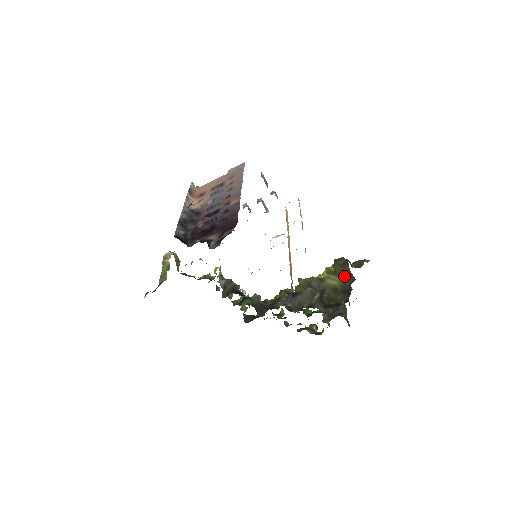
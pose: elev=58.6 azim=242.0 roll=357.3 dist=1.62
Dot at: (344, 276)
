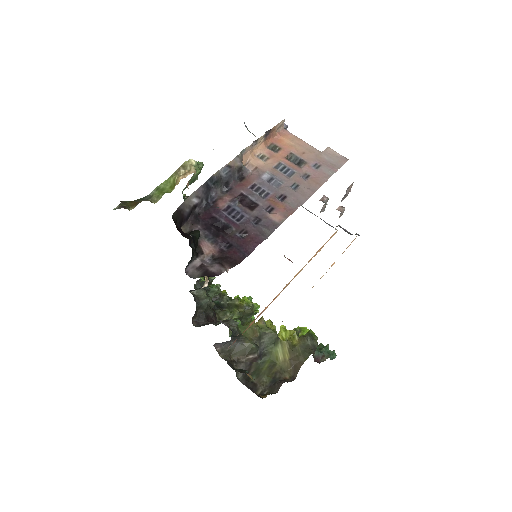
Dot at: (293, 362)
